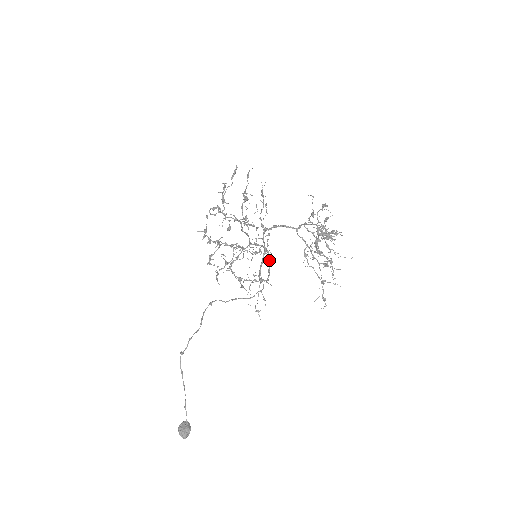
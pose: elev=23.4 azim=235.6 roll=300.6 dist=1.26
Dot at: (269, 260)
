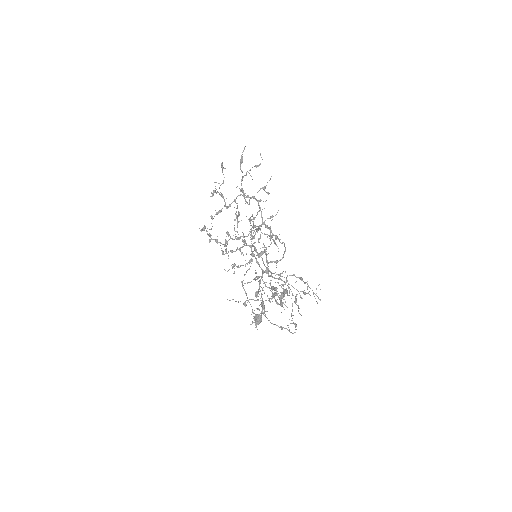
Dot at: occluded
